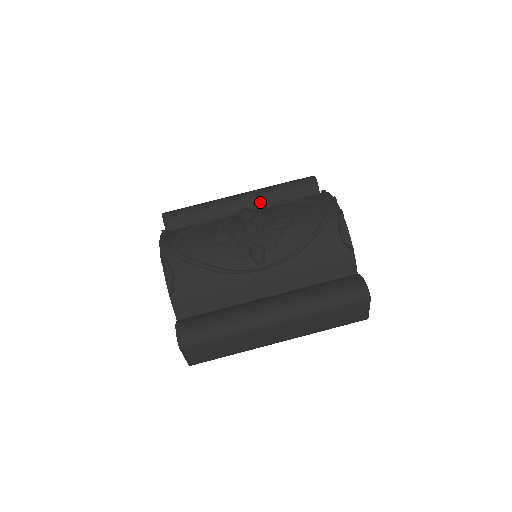
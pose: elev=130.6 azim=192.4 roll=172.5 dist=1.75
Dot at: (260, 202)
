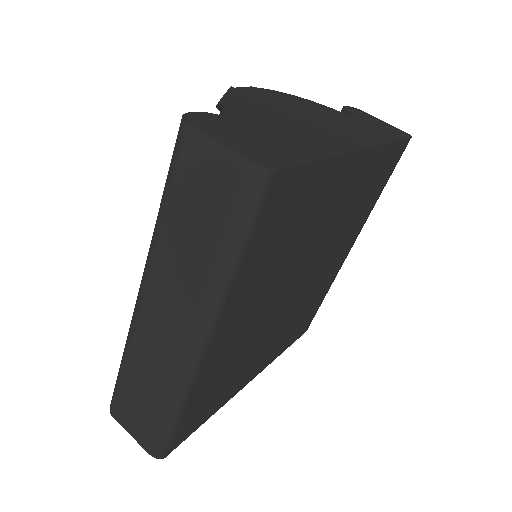
Dot at: occluded
